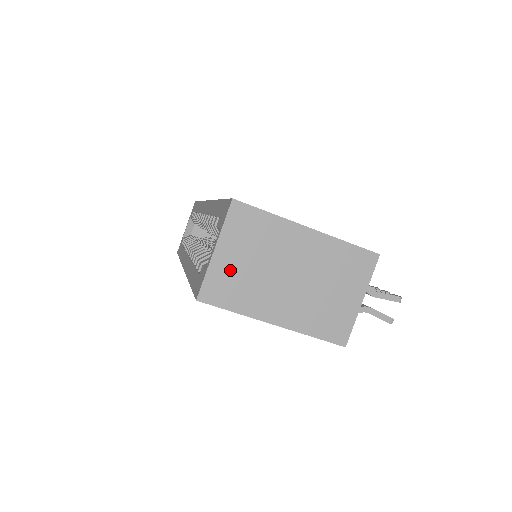
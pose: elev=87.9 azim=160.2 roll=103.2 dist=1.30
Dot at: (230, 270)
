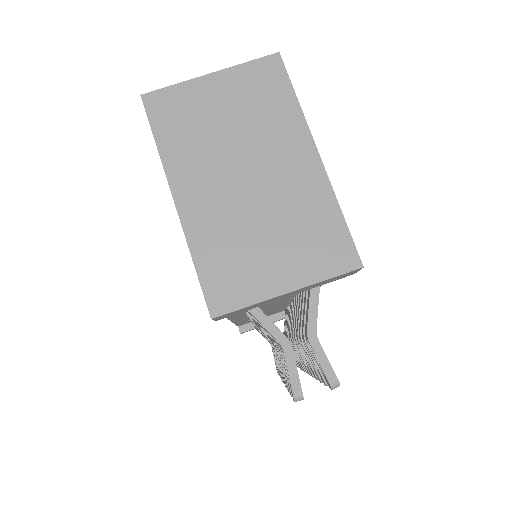
Dot at: (201, 105)
